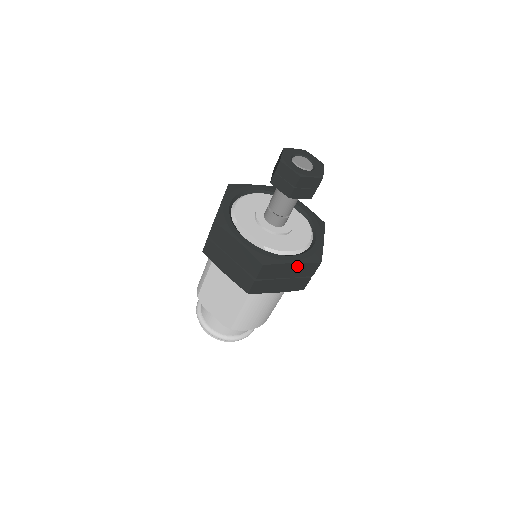
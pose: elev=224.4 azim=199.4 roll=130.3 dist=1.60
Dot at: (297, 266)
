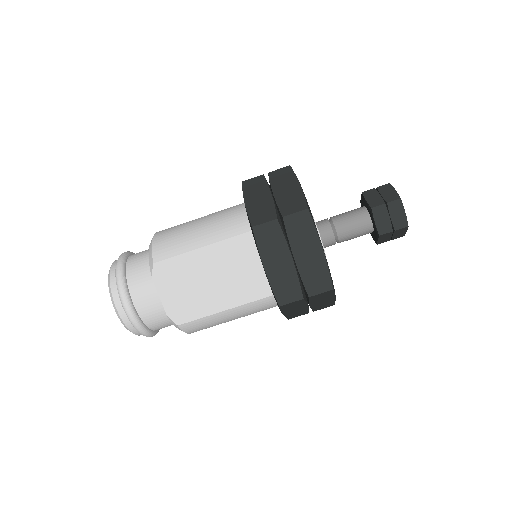
Dot at: (330, 300)
